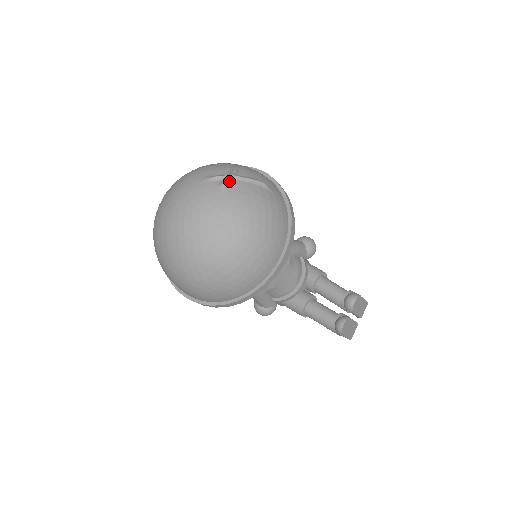
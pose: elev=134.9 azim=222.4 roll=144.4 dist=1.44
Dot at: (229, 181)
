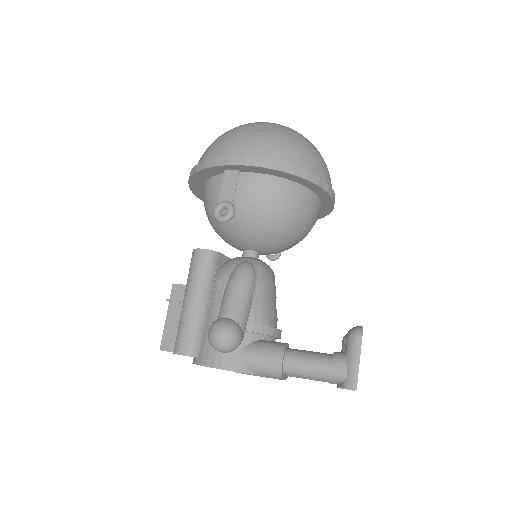
Dot at: occluded
